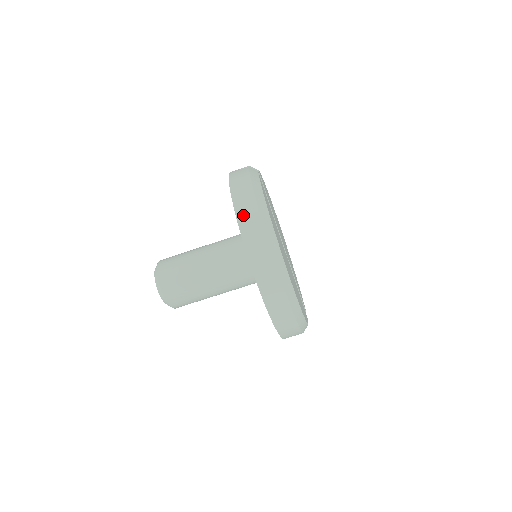
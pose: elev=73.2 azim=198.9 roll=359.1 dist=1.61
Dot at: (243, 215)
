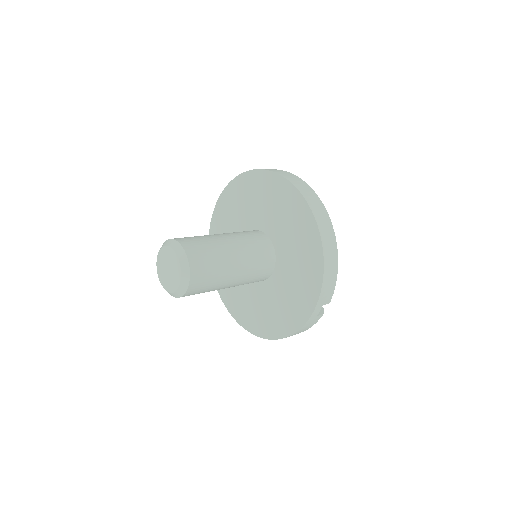
Dot at: occluded
